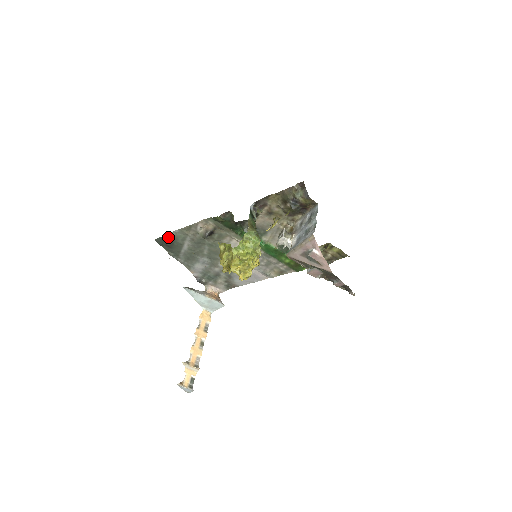
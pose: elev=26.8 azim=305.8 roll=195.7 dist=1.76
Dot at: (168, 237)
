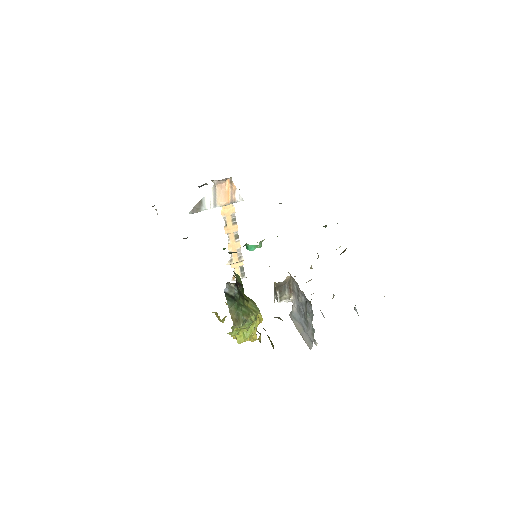
Dot at: occluded
